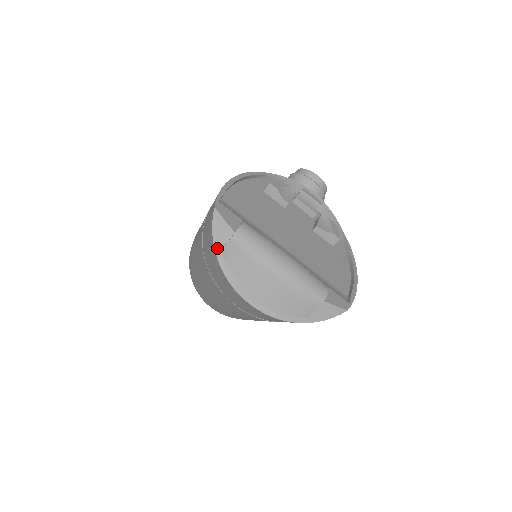
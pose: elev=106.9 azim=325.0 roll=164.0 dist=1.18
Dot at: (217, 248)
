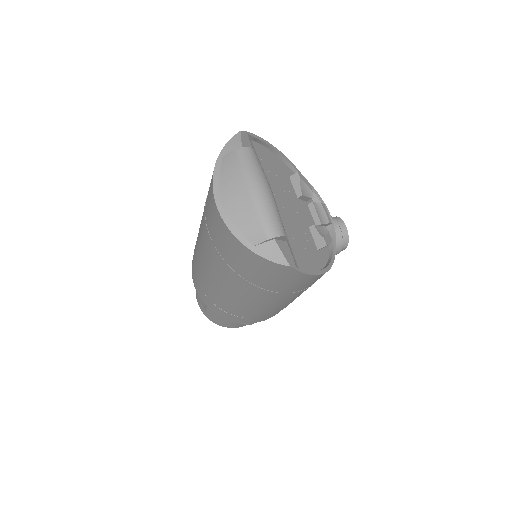
Dot at: (222, 154)
